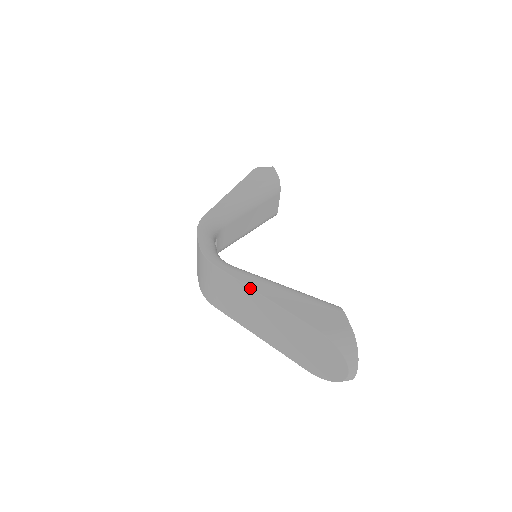
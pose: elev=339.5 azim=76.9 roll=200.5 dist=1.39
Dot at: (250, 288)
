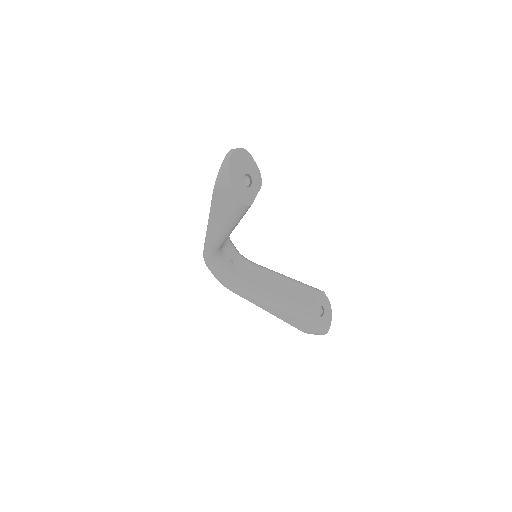
Dot at: occluded
